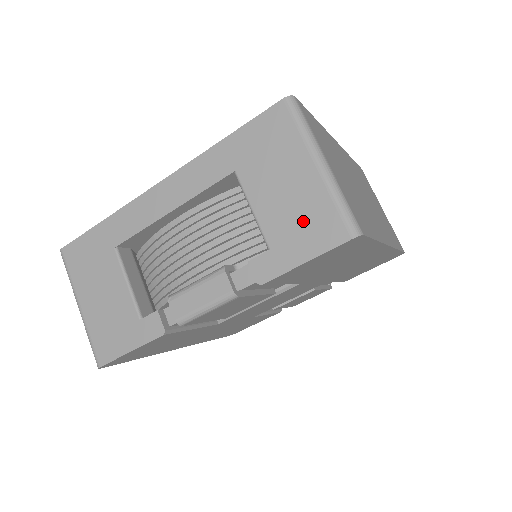
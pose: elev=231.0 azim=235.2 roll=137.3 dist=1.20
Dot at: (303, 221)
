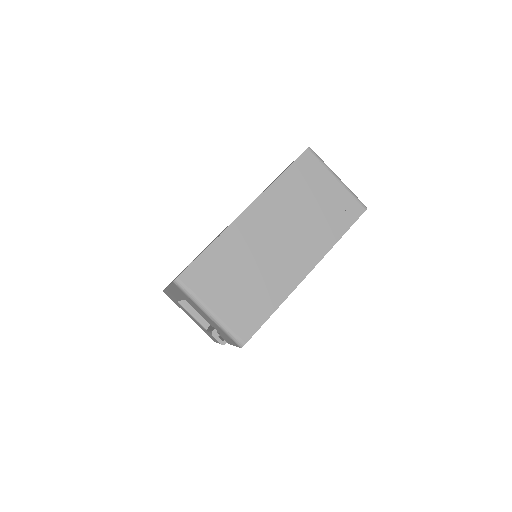
Dot at: (221, 332)
